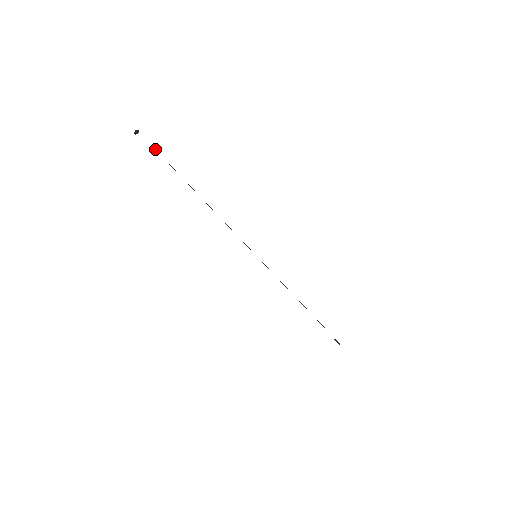
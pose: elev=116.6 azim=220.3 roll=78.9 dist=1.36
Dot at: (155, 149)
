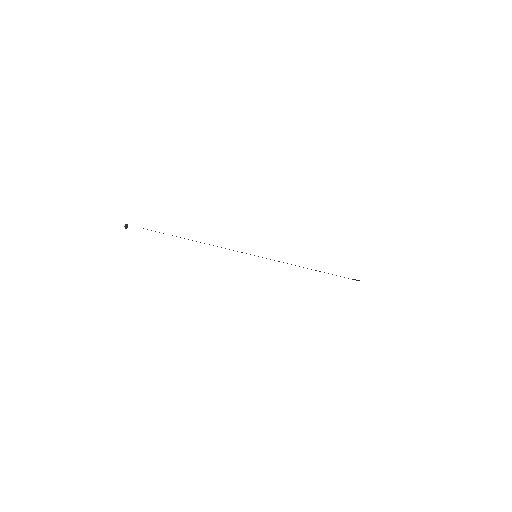
Dot at: occluded
